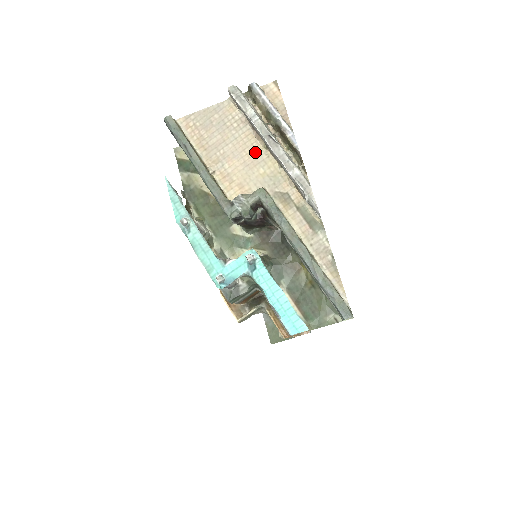
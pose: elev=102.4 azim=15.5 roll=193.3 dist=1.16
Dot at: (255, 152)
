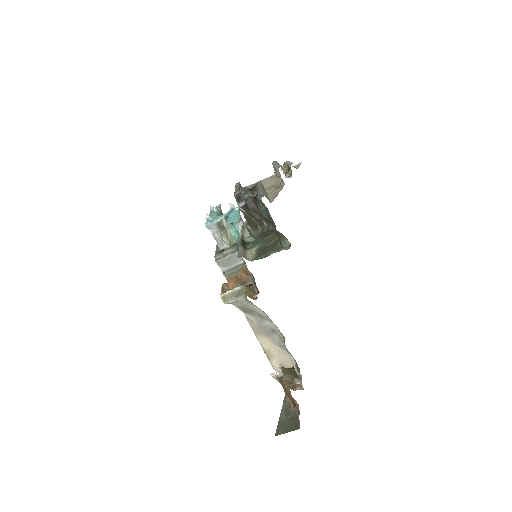
Dot at: (271, 181)
